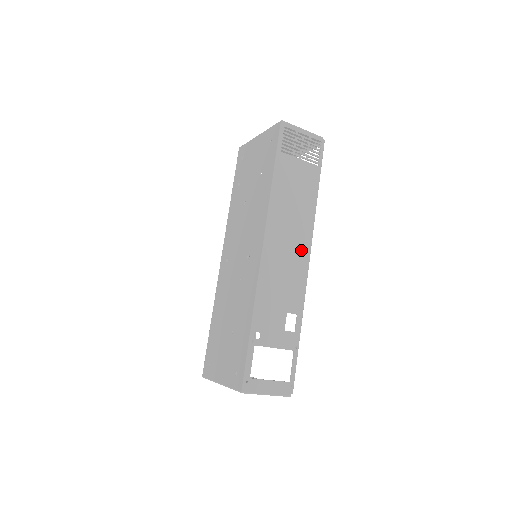
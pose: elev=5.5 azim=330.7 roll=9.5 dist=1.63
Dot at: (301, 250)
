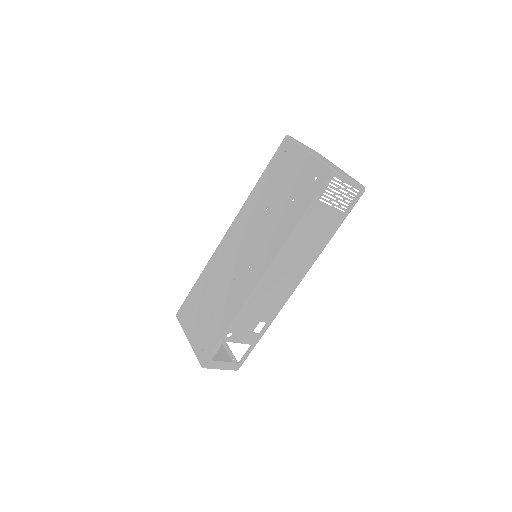
Dot at: (294, 279)
